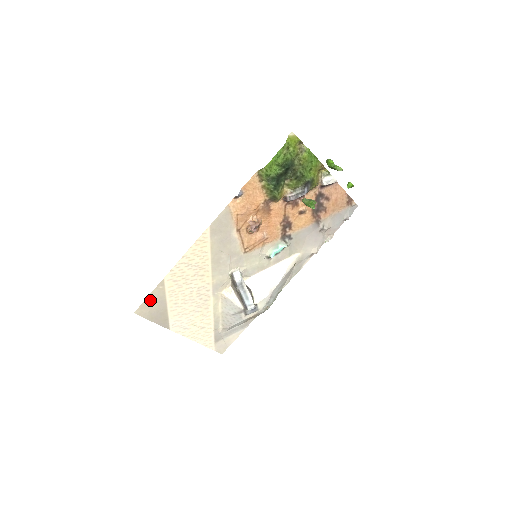
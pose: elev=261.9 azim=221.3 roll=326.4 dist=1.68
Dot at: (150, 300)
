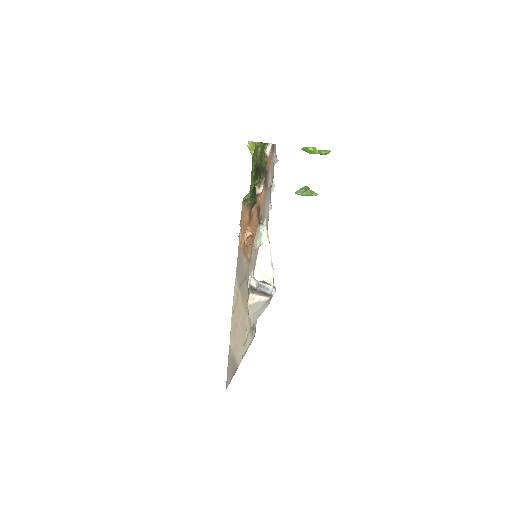
Dot at: (228, 369)
